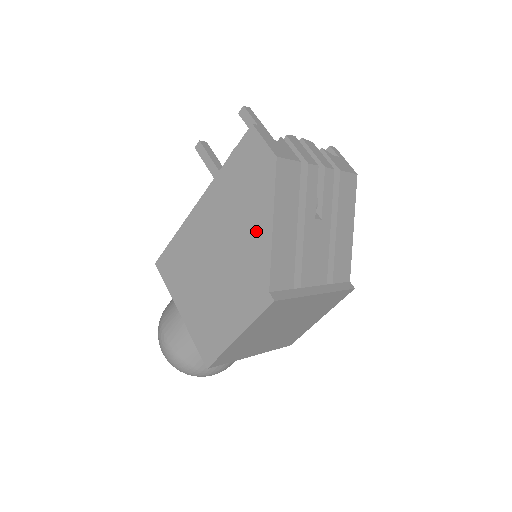
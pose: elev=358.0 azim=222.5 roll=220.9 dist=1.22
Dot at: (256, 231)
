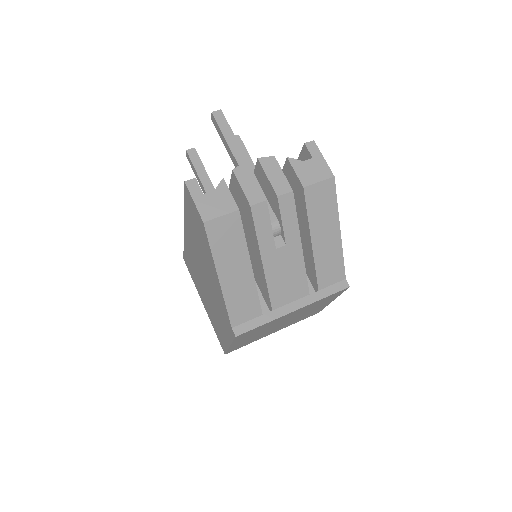
Dot at: (213, 276)
